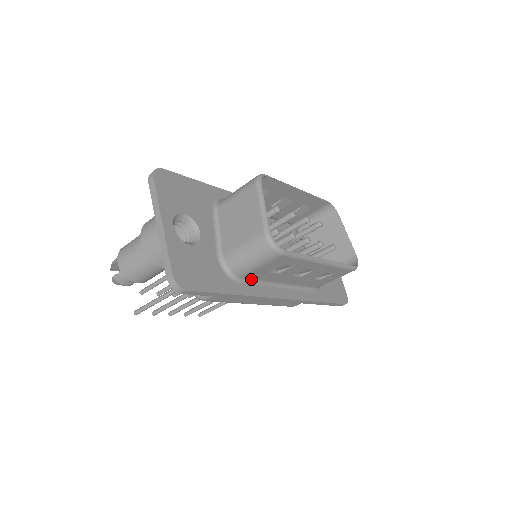
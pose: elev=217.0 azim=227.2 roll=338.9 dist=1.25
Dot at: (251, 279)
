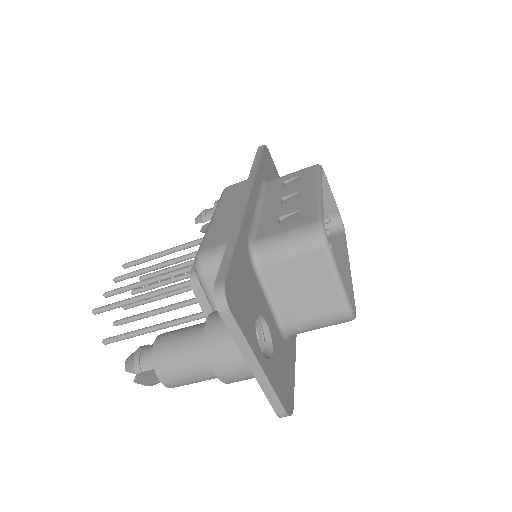
Dot at: occluded
